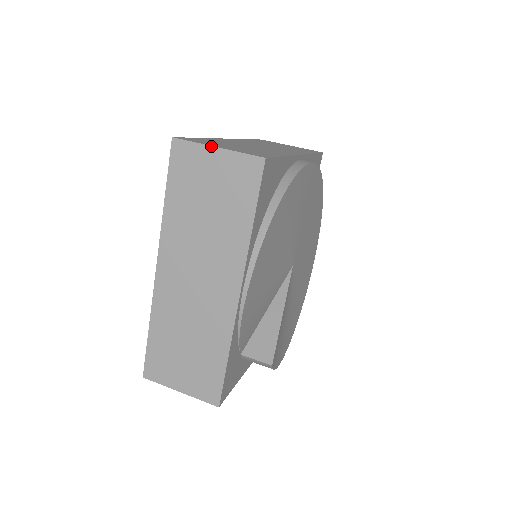
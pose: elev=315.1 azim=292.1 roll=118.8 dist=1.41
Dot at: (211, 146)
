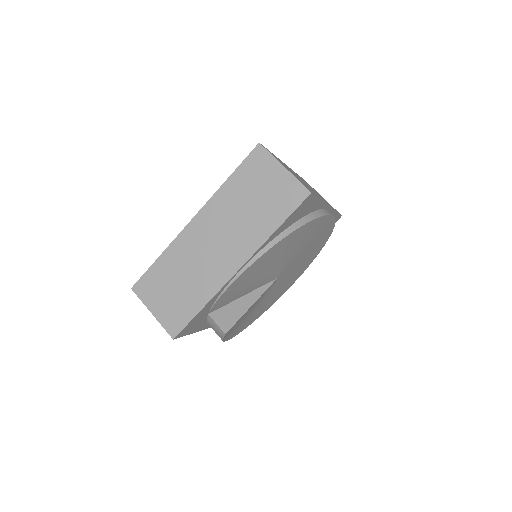
Dot at: (281, 164)
